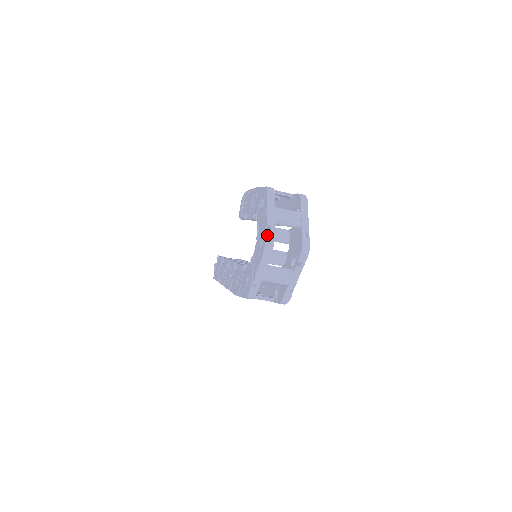
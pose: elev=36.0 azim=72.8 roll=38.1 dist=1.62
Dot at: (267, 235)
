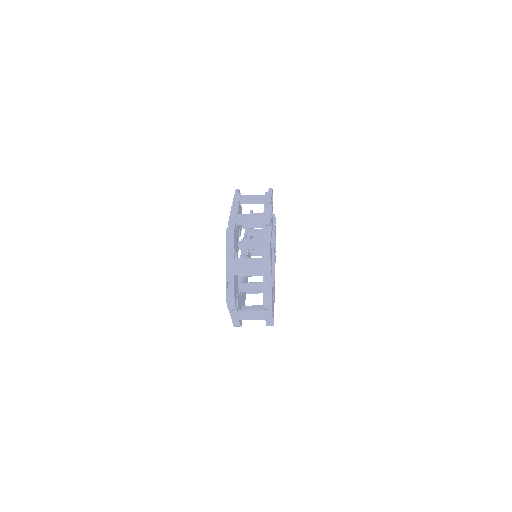
Dot at: (226, 295)
